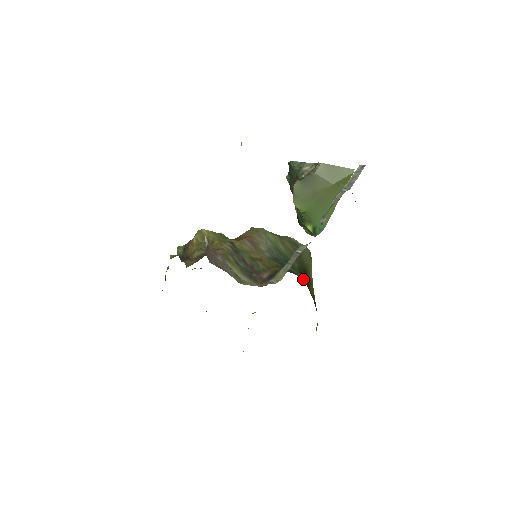
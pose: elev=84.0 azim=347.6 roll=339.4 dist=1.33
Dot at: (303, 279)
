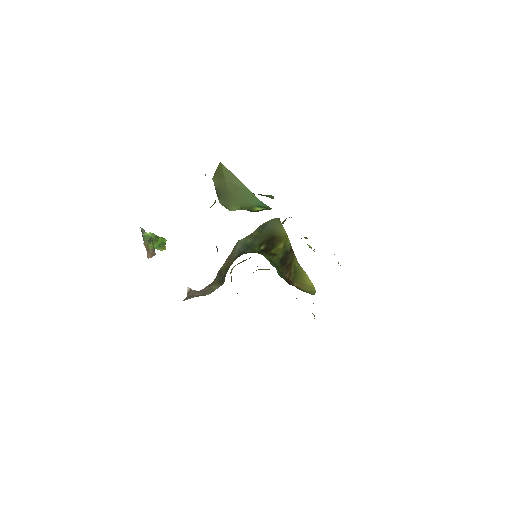
Dot at: (262, 248)
